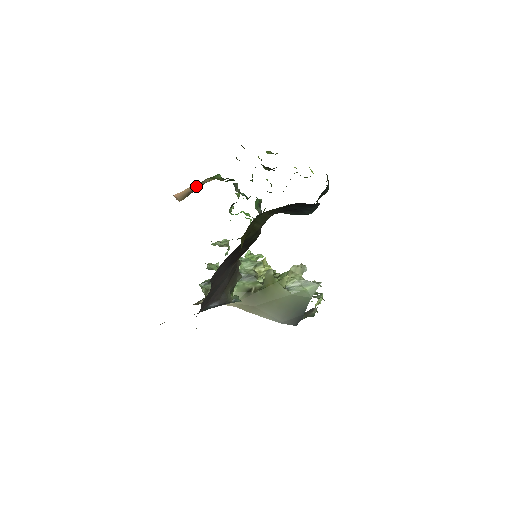
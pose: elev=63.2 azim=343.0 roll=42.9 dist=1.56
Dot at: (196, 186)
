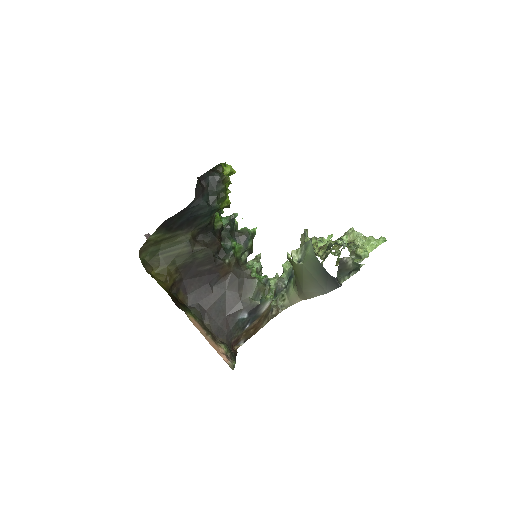
Dot at: occluded
